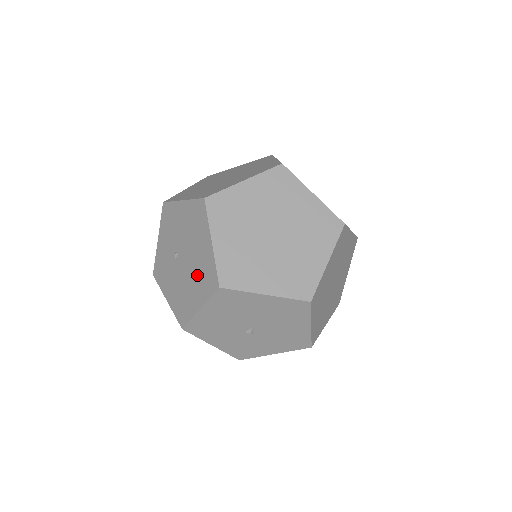
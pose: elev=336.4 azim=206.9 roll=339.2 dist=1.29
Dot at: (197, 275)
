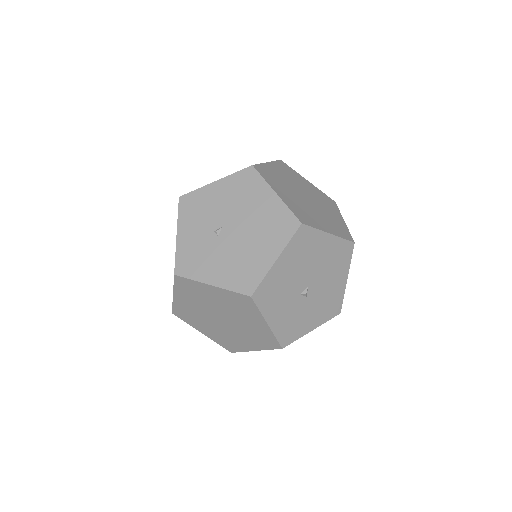
Dot at: (262, 231)
